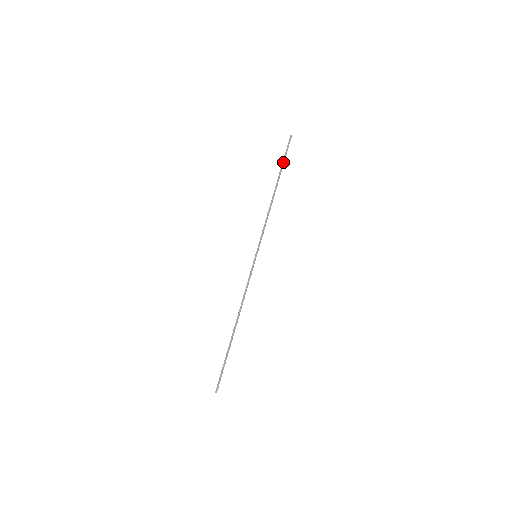
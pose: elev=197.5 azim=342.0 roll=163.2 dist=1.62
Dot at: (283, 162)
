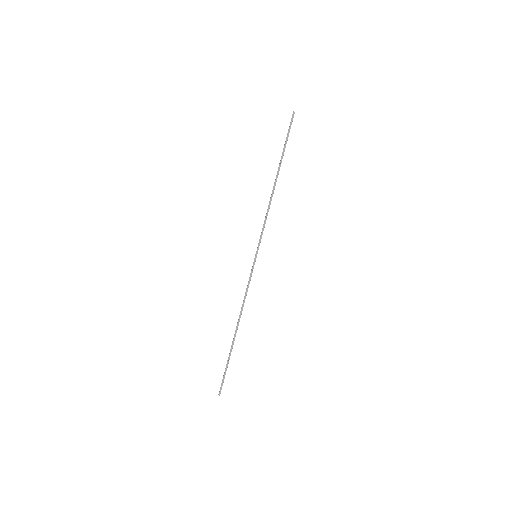
Dot at: (285, 146)
